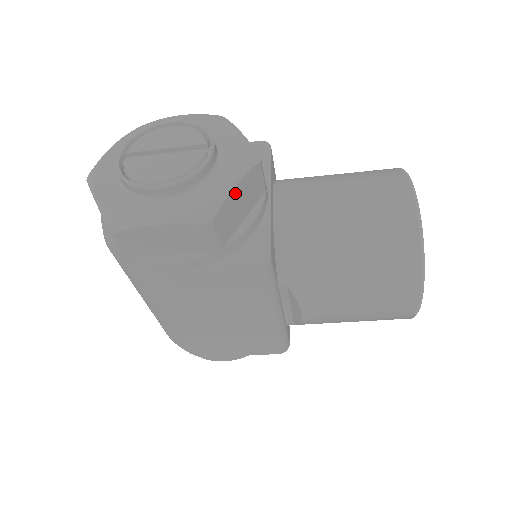
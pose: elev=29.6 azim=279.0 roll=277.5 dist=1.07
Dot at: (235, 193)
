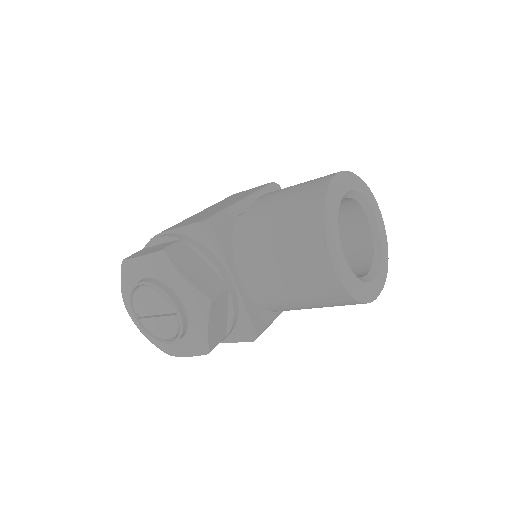
Dot at: (210, 330)
